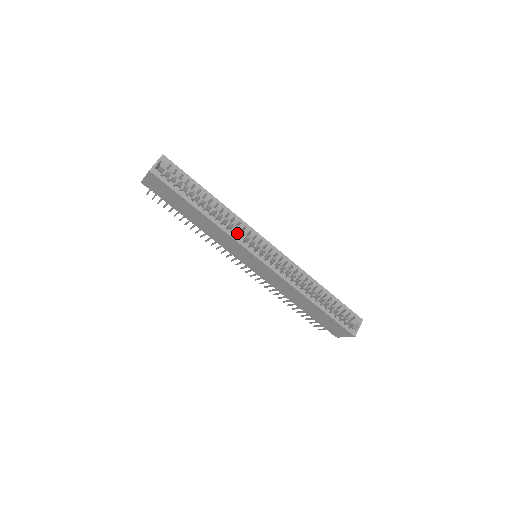
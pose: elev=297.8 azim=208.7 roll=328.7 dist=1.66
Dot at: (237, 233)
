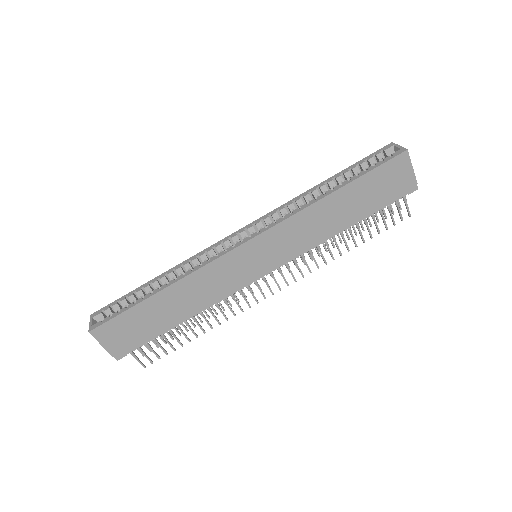
Dot at: occluded
